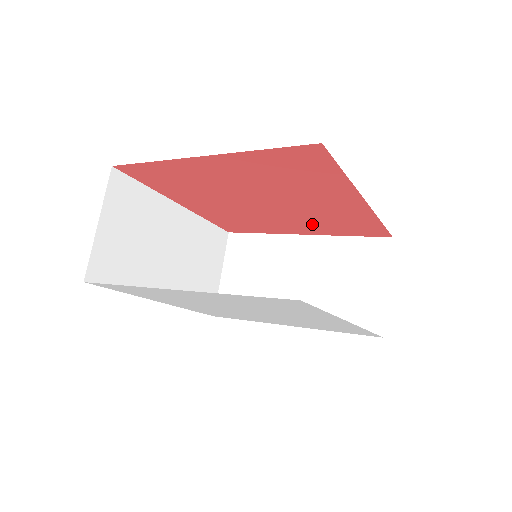
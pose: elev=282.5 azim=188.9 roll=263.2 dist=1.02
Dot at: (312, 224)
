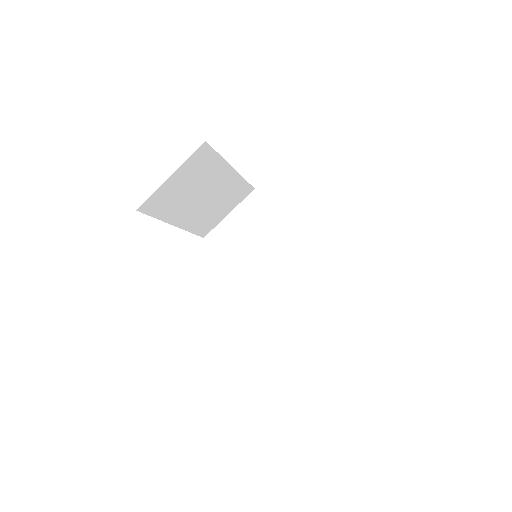
Dot at: occluded
